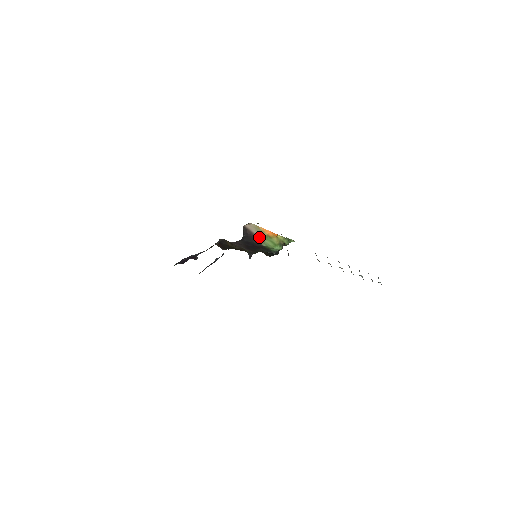
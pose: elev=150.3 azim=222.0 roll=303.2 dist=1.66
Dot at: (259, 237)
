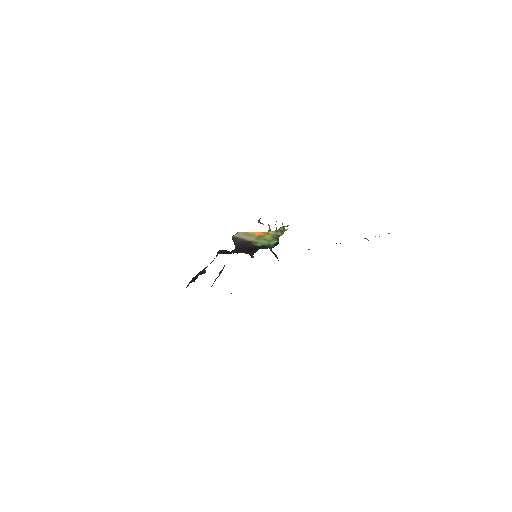
Dot at: (251, 240)
